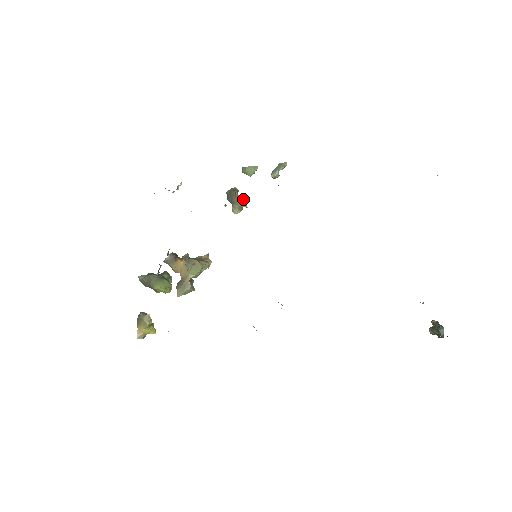
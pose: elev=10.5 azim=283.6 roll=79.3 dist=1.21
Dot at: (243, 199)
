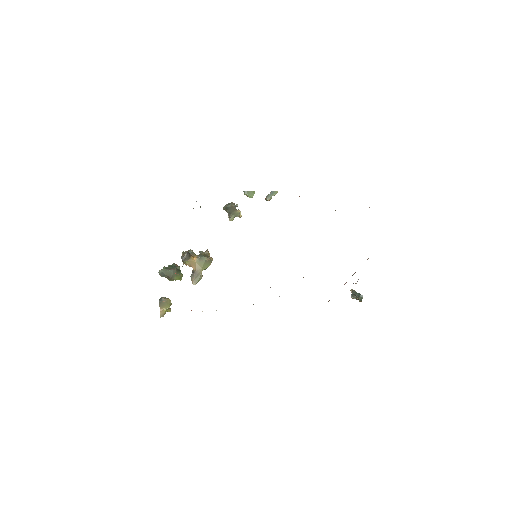
Dot at: occluded
